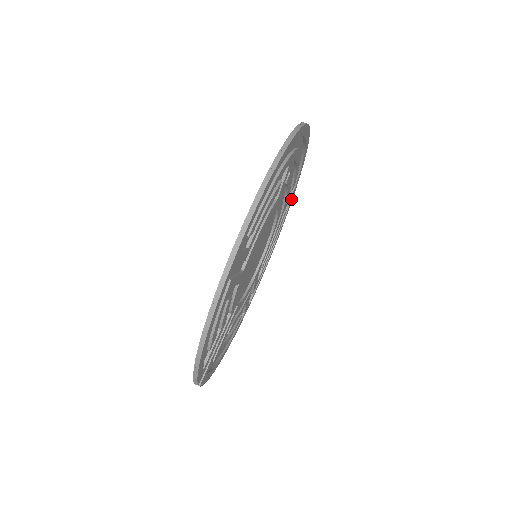
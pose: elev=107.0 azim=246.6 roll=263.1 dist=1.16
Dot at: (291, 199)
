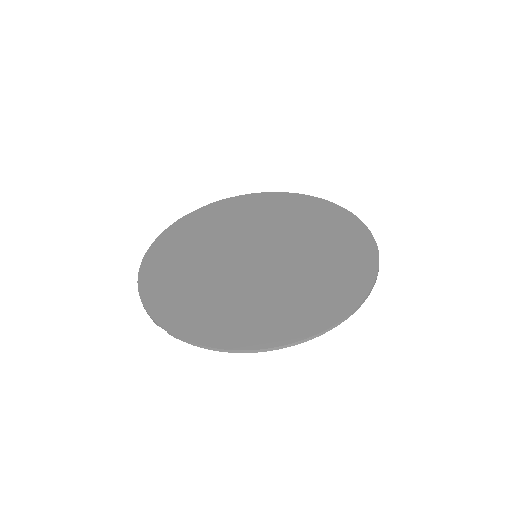
Dot at: (276, 198)
